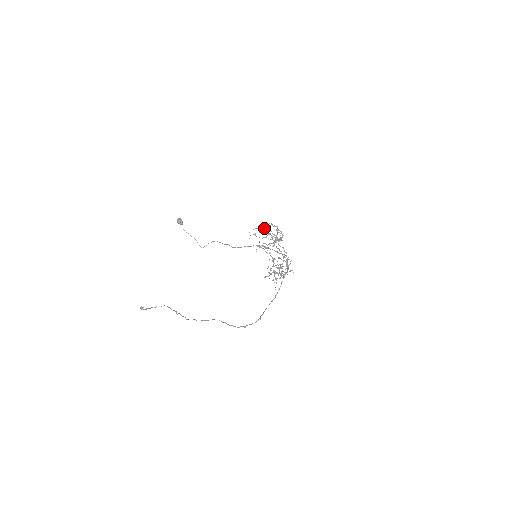
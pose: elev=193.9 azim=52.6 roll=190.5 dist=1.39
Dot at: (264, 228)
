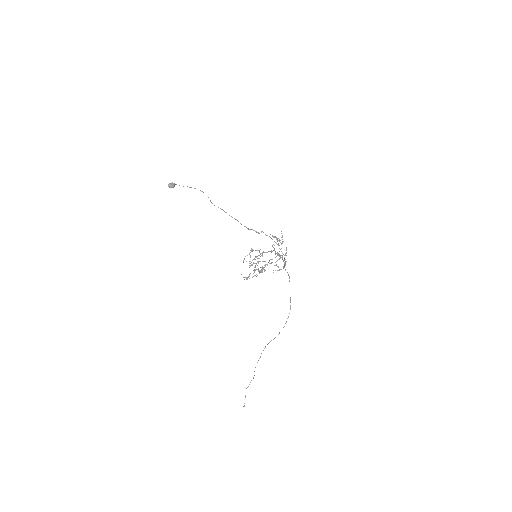
Dot at: (248, 276)
